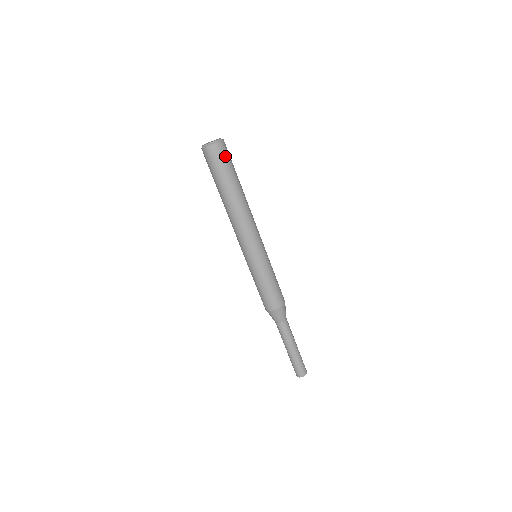
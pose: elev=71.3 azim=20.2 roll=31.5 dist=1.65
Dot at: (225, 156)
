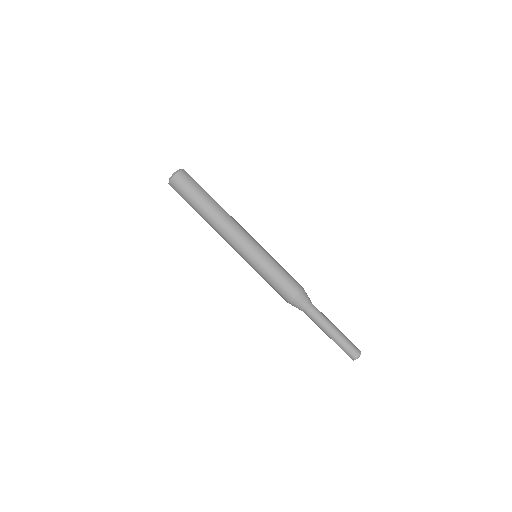
Dot at: (190, 179)
